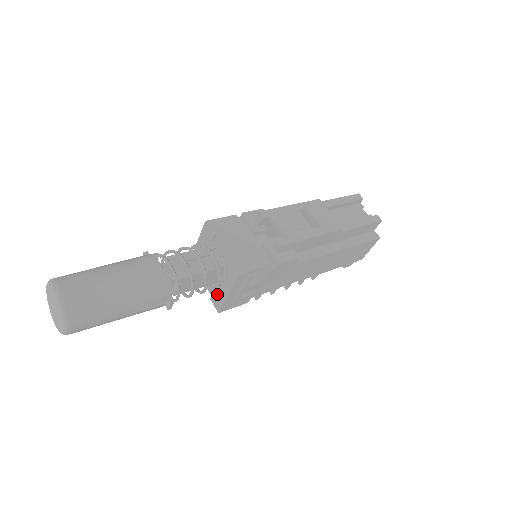
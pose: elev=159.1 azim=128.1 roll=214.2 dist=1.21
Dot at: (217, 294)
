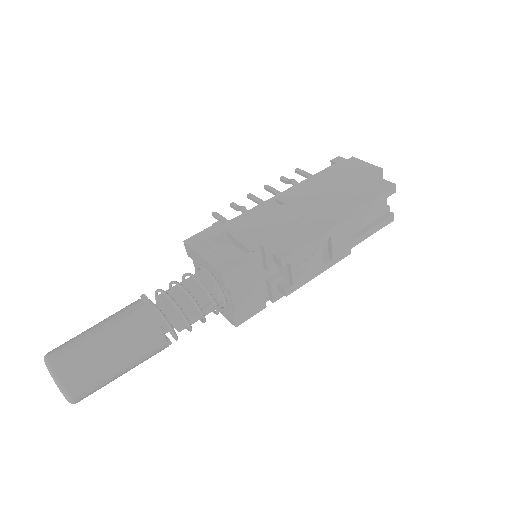
Dot at: occluded
